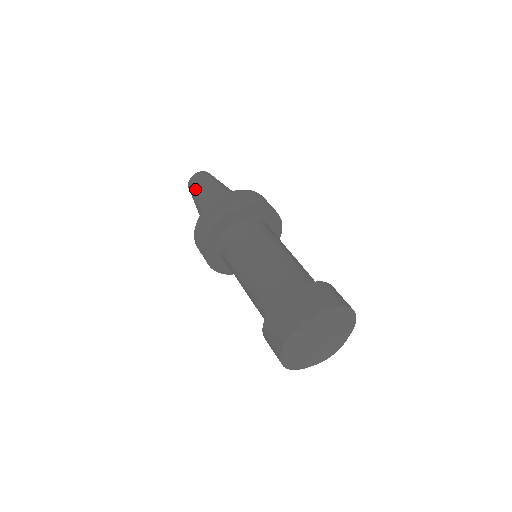
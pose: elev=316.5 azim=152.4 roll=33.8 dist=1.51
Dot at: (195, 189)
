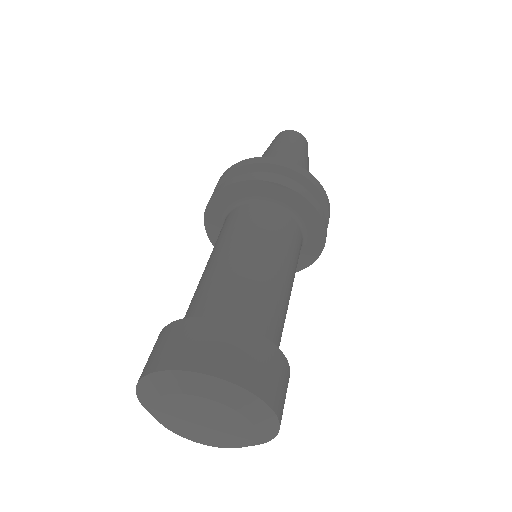
Dot at: (271, 144)
